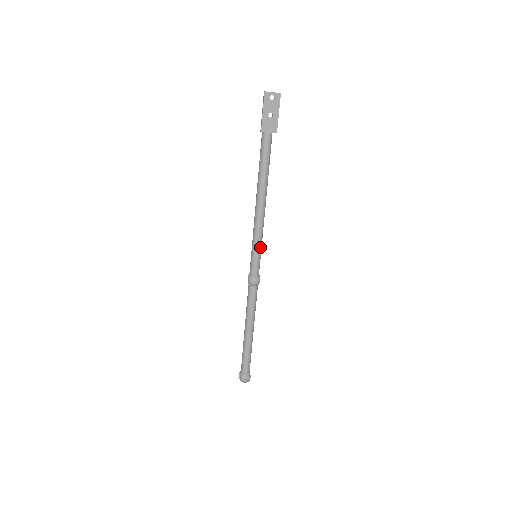
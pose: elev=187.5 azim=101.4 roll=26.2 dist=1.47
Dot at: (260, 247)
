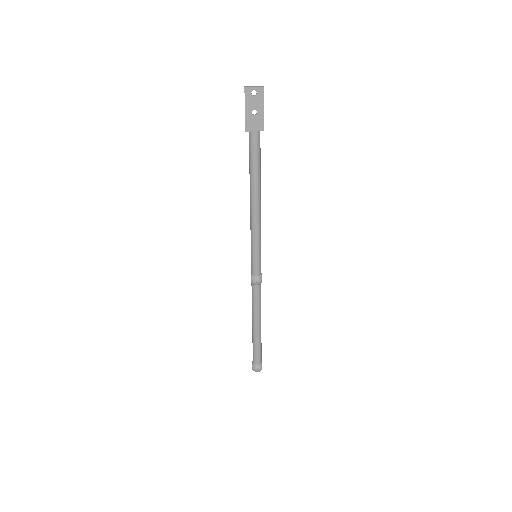
Dot at: (259, 248)
